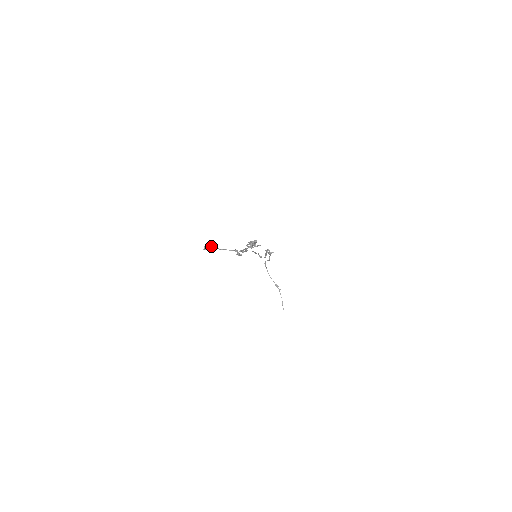
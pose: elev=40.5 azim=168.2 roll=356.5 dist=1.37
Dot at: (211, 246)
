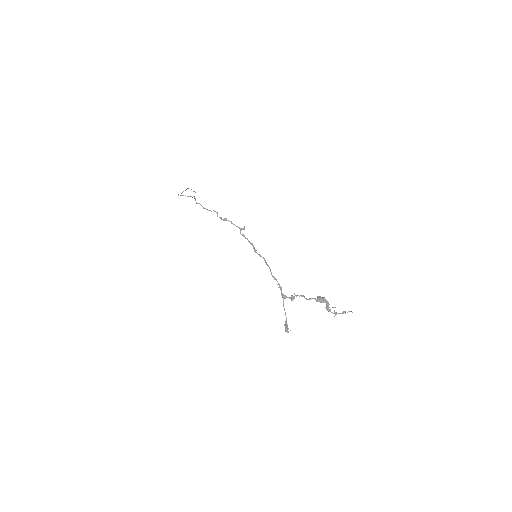
Dot at: (285, 323)
